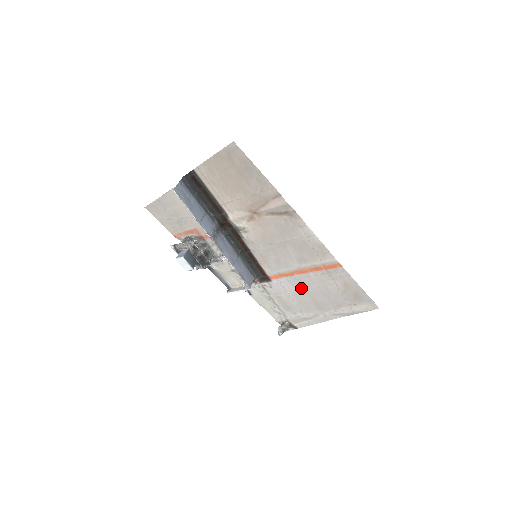
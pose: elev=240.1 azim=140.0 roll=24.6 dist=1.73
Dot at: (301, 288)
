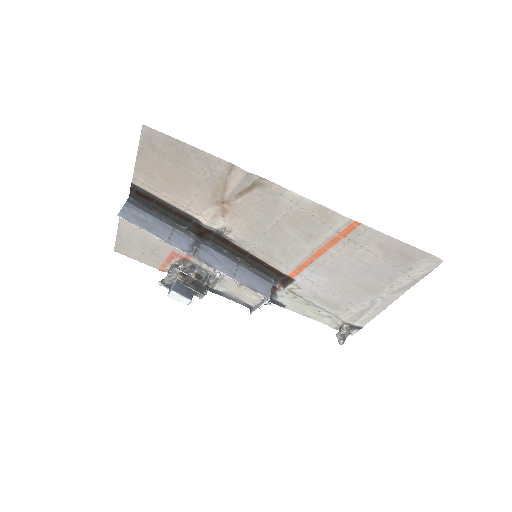
Dot at: (332, 275)
